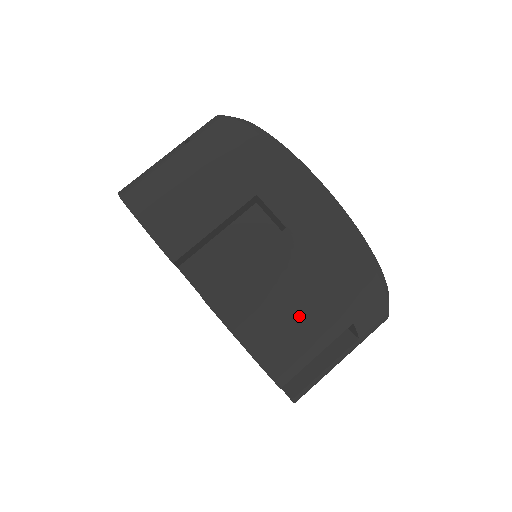
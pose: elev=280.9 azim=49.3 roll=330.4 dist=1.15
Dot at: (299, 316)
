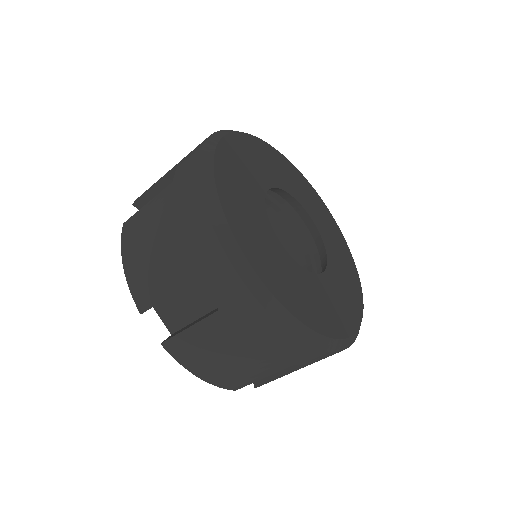
Dot at: (236, 364)
